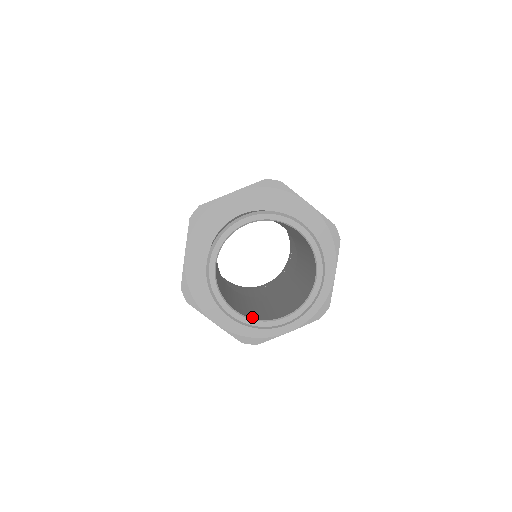
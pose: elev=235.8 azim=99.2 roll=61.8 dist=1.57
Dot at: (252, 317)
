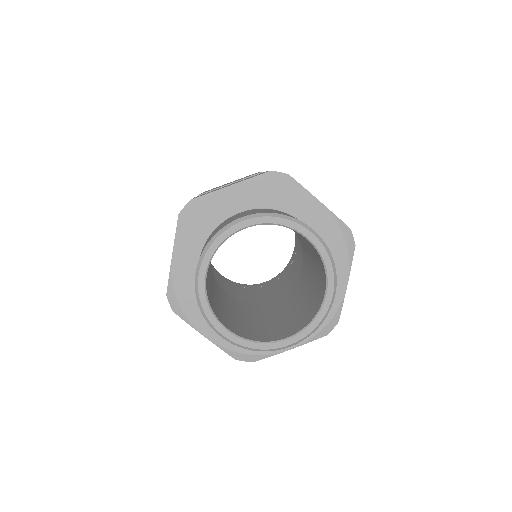
Dot at: (304, 325)
